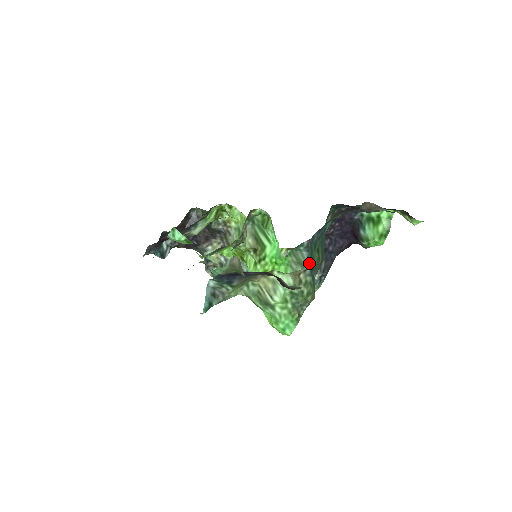
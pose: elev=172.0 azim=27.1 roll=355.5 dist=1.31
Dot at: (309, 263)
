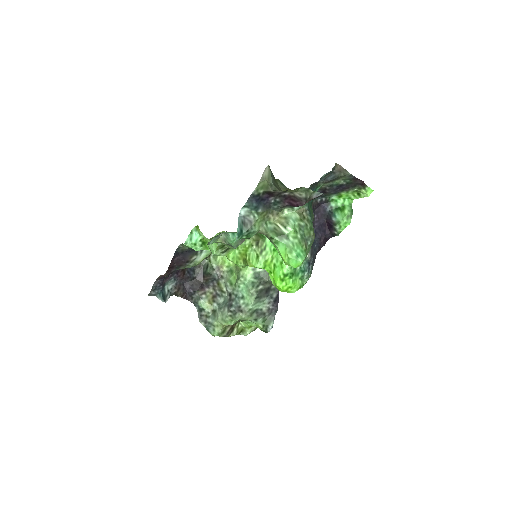
Dot at: occluded
